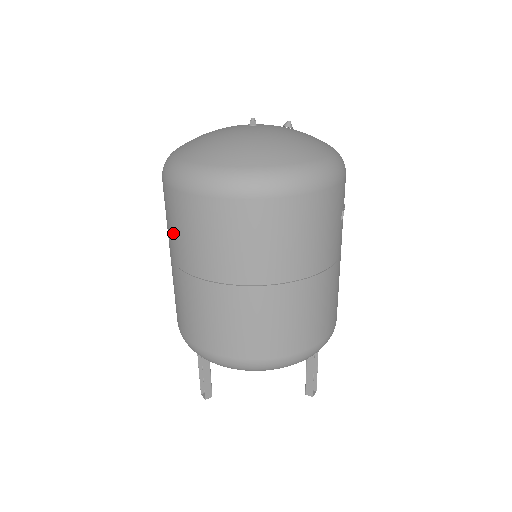
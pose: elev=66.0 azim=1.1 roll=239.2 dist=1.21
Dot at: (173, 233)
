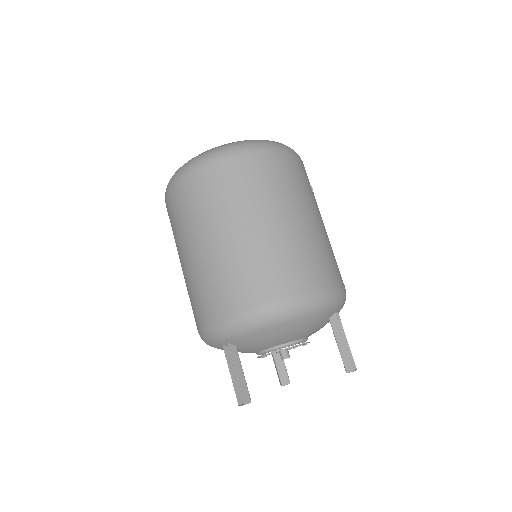
Dot at: (181, 224)
